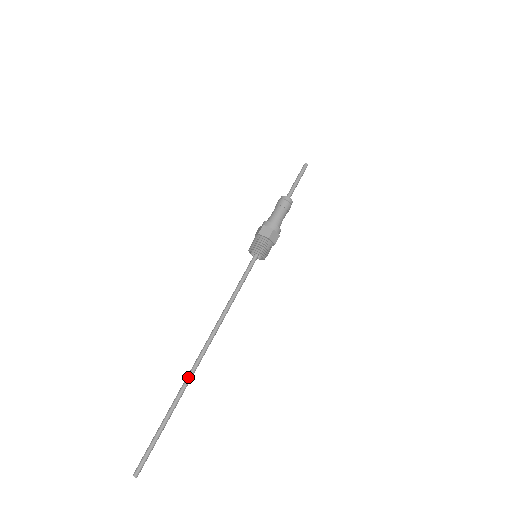
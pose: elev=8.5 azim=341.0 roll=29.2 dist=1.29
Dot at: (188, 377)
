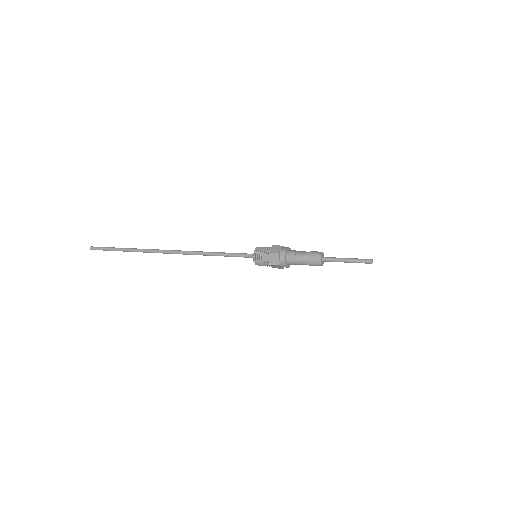
Dot at: (150, 251)
